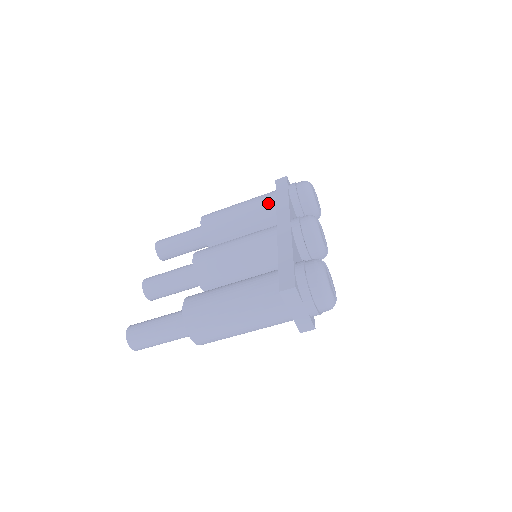
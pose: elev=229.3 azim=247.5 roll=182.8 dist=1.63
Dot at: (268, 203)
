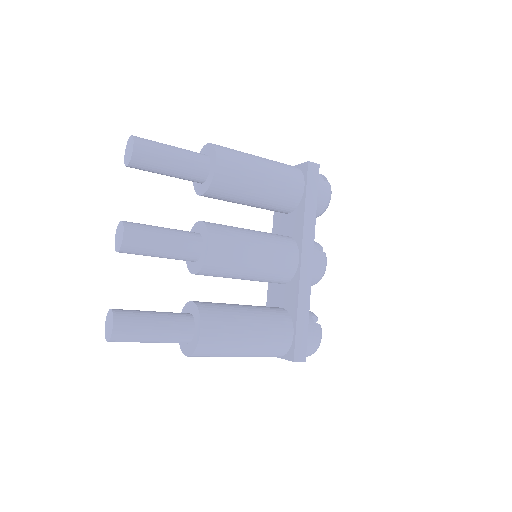
Dot at: (293, 196)
